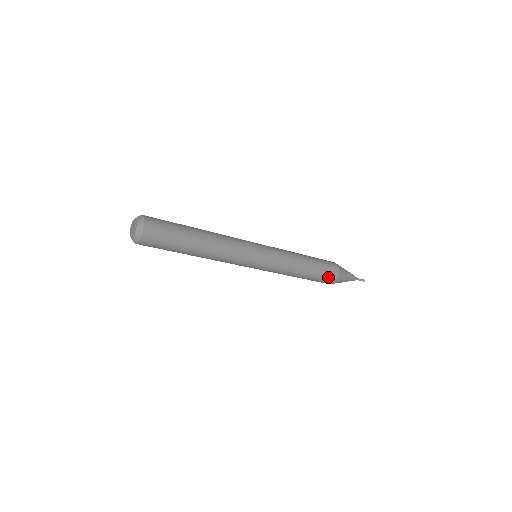
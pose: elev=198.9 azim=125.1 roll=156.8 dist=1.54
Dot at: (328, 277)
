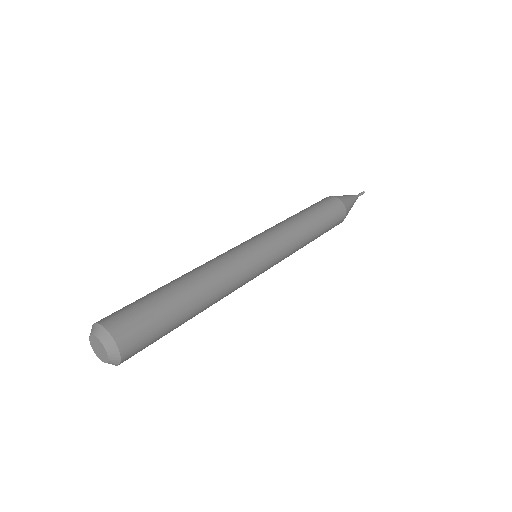
Dot at: (337, 221)
